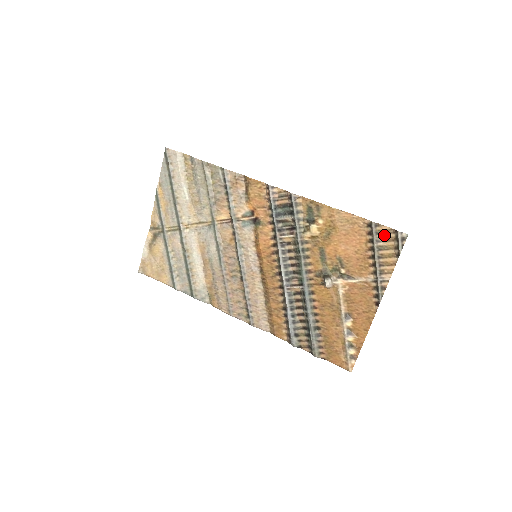
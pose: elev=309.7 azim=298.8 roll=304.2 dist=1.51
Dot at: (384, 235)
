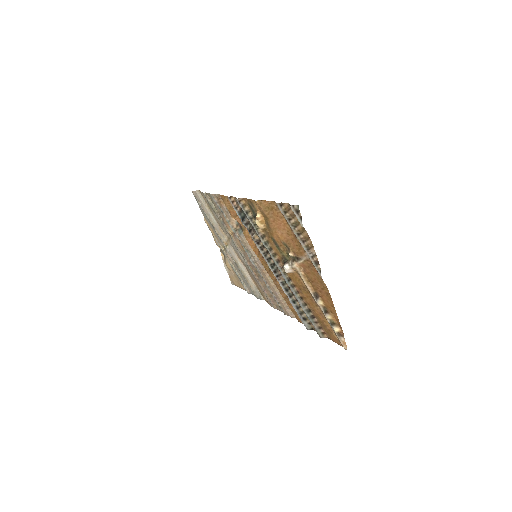
Dot at: (289, 212)
